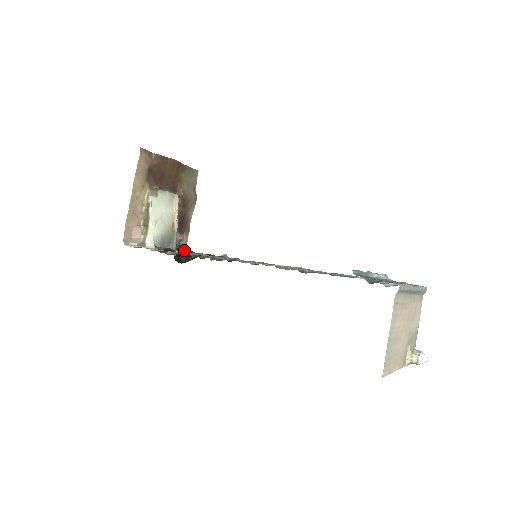
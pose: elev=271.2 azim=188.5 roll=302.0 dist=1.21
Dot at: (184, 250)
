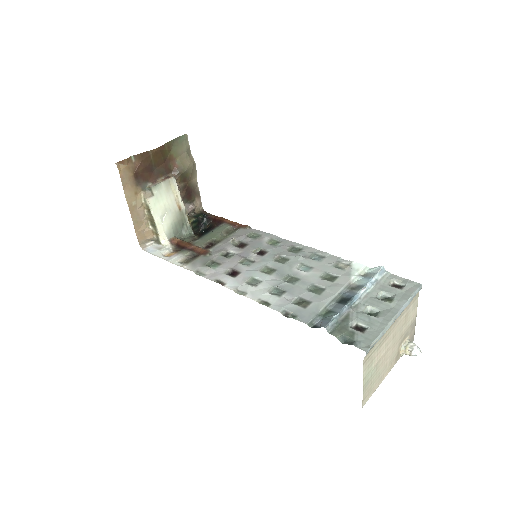
Dot at: (200, 218)
